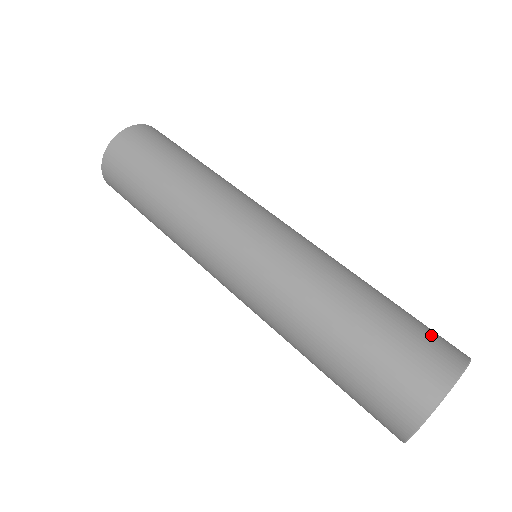
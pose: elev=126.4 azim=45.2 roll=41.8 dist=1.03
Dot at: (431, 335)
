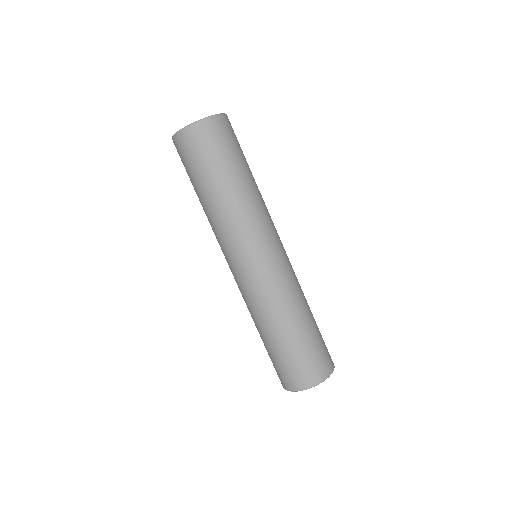
Dot at: (319, 358)
